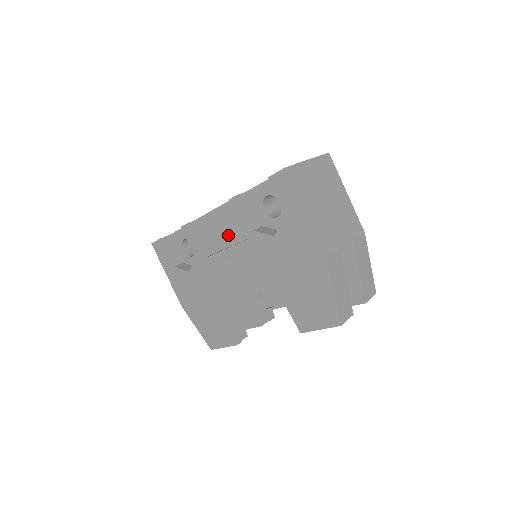
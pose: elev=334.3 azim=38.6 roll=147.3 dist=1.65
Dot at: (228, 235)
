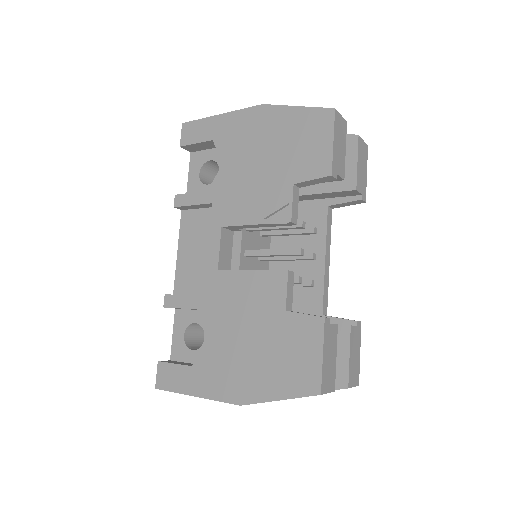
Dot at: (205, 246)
